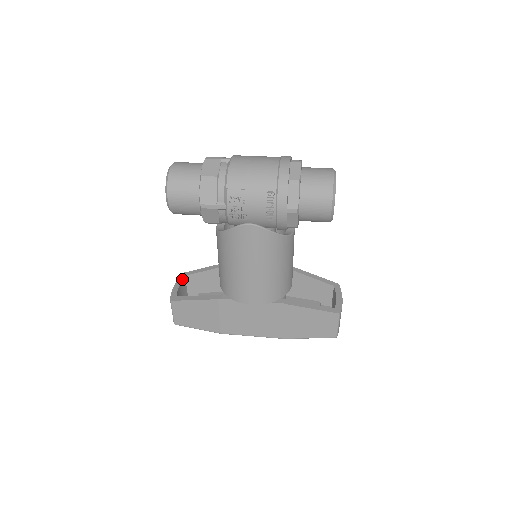
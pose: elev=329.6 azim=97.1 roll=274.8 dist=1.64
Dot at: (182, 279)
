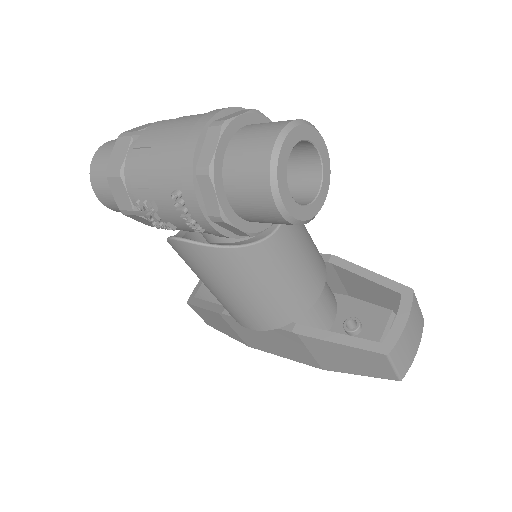
Dot at: occluded
